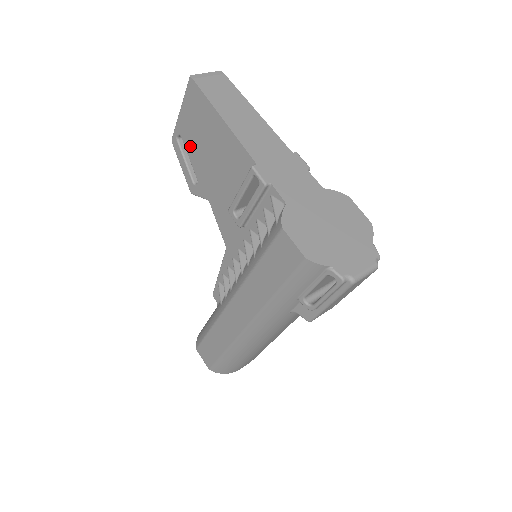
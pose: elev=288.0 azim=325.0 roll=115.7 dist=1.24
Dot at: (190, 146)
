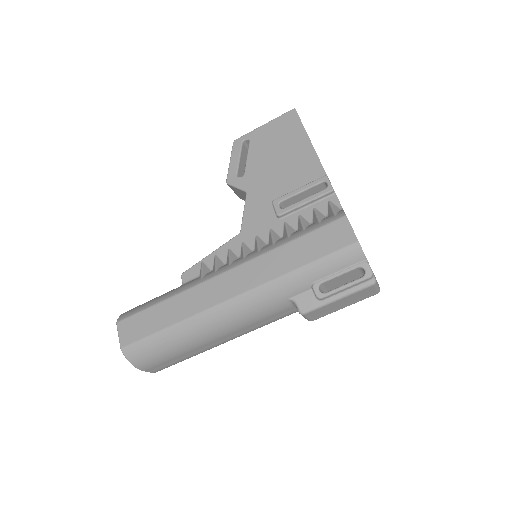
Dot at: (256, 149)
